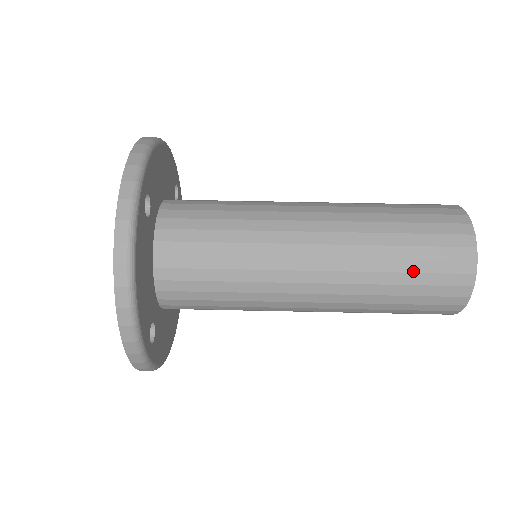
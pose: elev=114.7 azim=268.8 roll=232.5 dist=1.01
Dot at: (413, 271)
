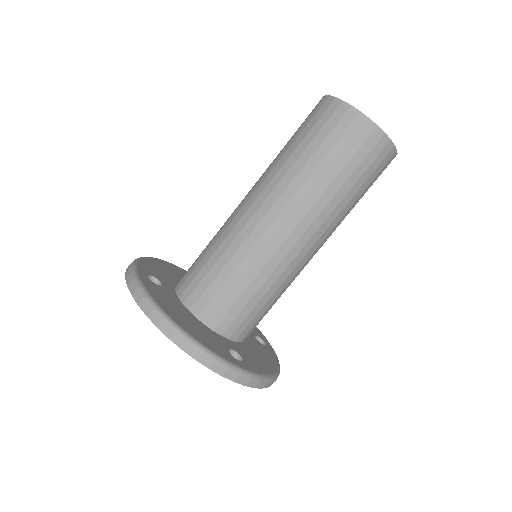
Dot at: occluded
